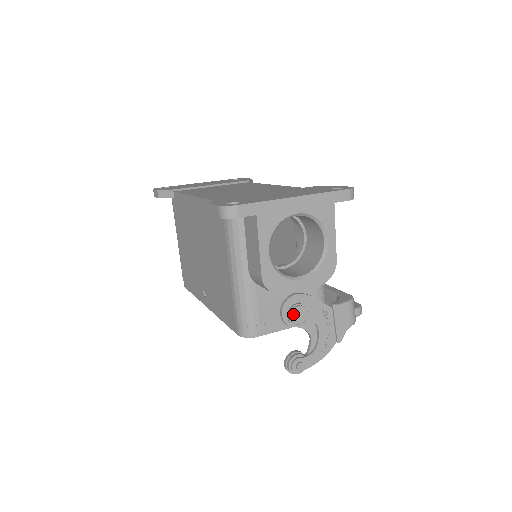
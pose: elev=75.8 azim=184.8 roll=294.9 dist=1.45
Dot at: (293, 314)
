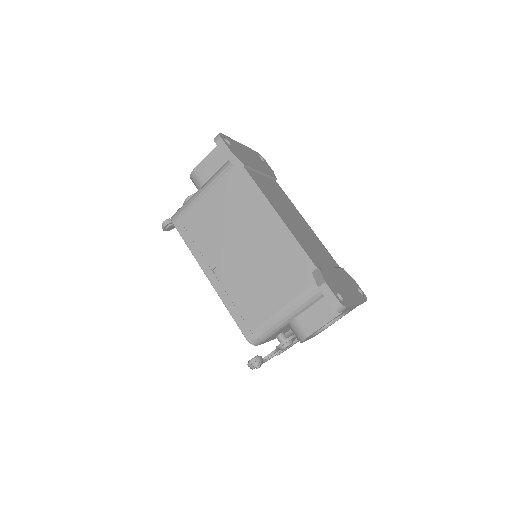
Dot at: (287, 346)
